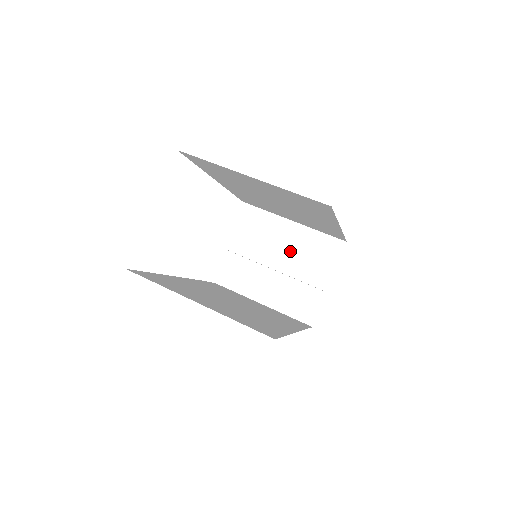
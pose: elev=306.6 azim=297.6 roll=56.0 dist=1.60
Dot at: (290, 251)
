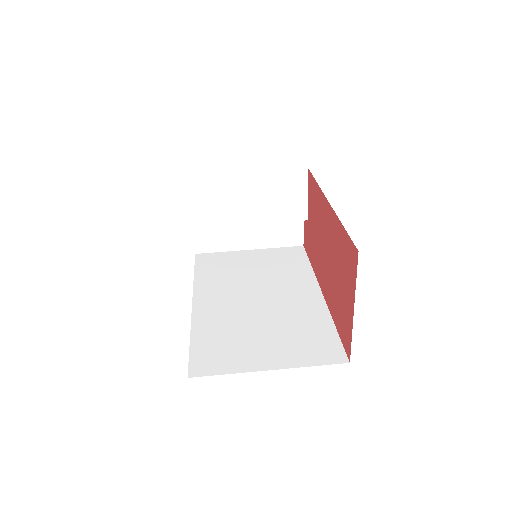
Dot at: (258, 201)
